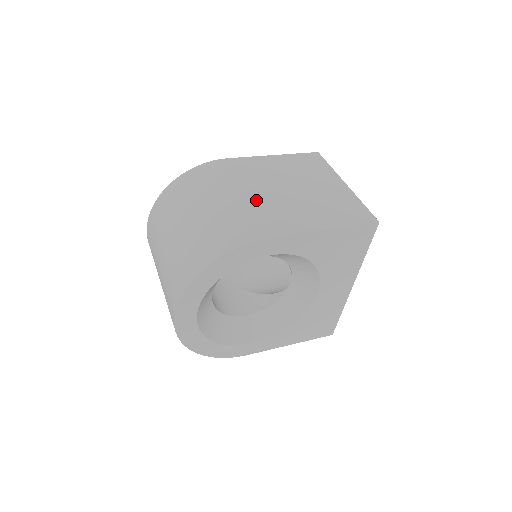
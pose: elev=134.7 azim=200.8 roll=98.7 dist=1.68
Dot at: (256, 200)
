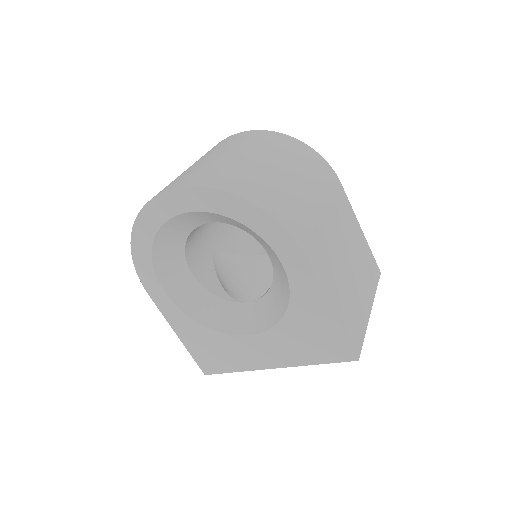
Dot at: (324, 225)
